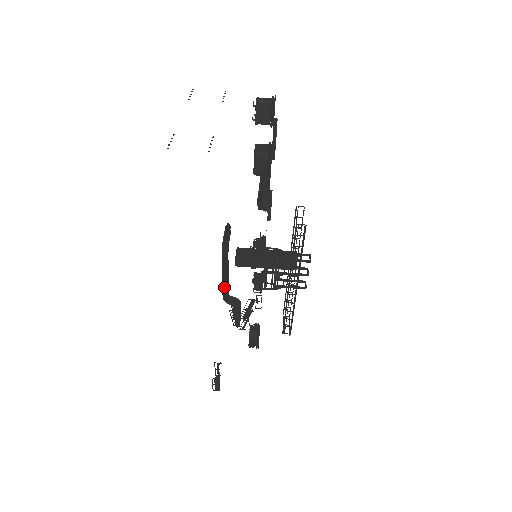
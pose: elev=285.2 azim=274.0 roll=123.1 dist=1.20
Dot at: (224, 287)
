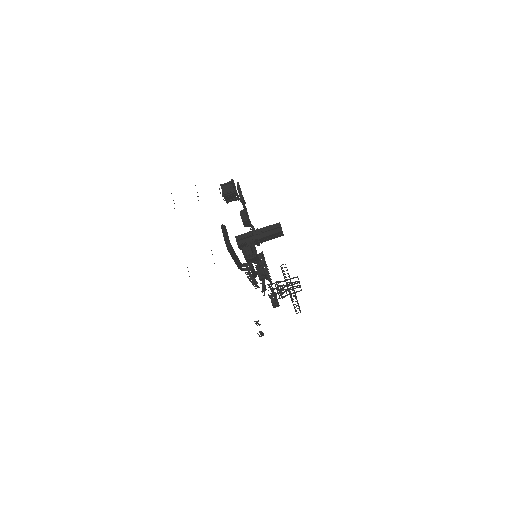
Dot at: (237, 265)
